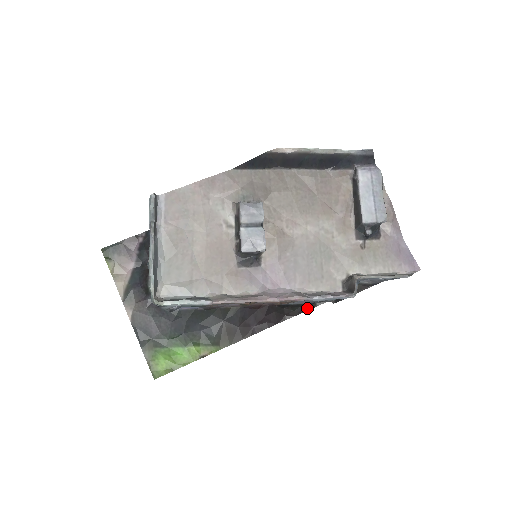
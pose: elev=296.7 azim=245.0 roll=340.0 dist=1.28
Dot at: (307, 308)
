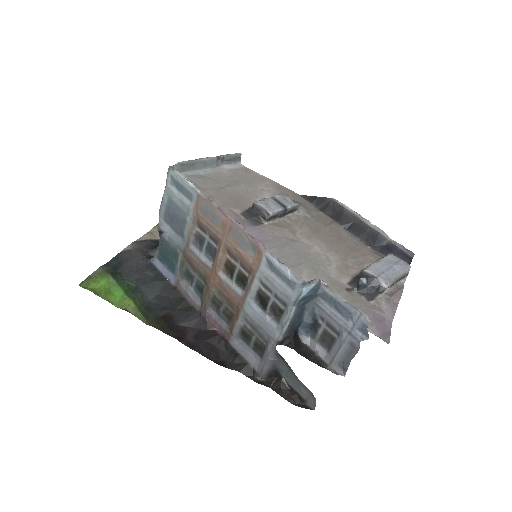
Dot at: (246, 372)
